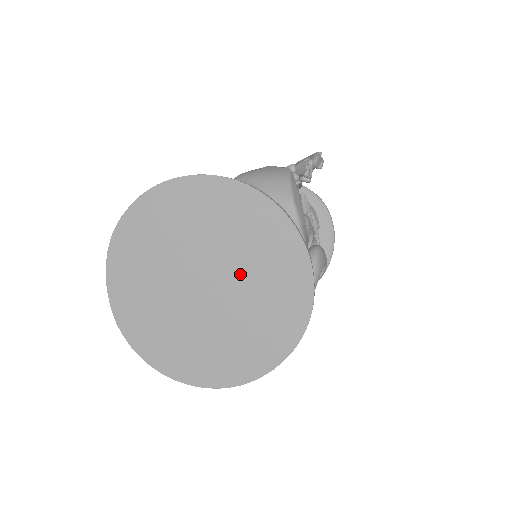
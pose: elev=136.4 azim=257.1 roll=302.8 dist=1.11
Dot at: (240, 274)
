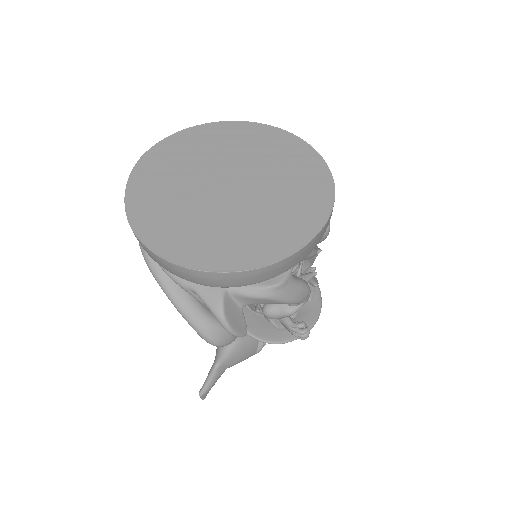
Dot at: (263, 174)
